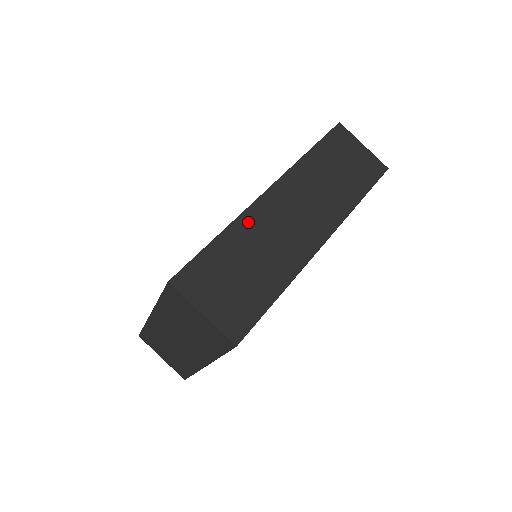
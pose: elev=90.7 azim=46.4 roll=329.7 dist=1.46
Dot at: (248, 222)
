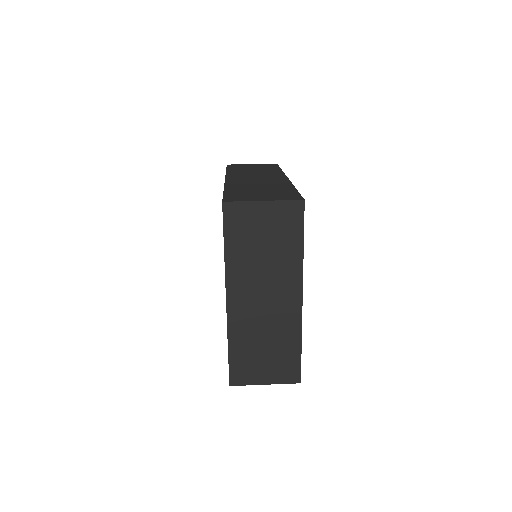
Dot at: (233, 184)
